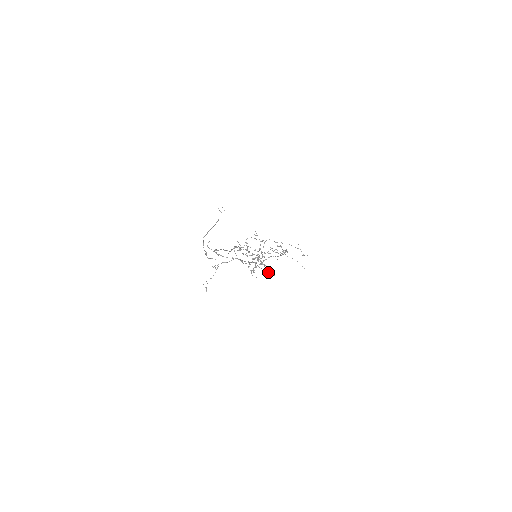
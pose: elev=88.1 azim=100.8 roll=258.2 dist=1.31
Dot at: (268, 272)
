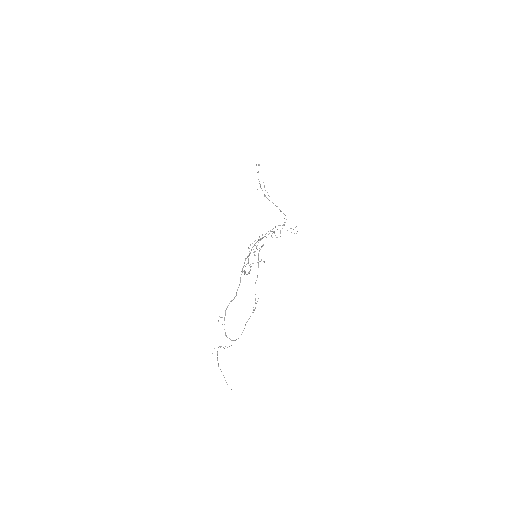
Dot at: occluded
